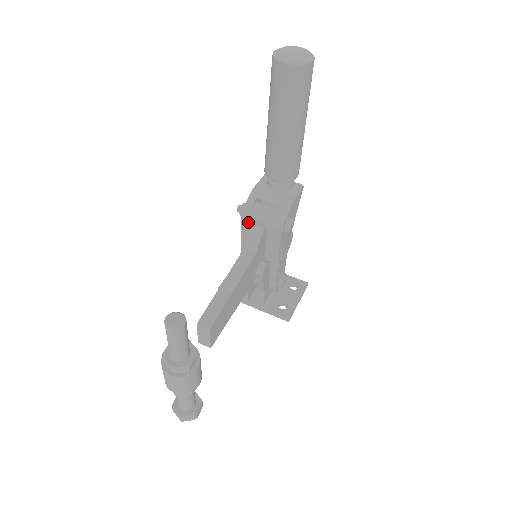
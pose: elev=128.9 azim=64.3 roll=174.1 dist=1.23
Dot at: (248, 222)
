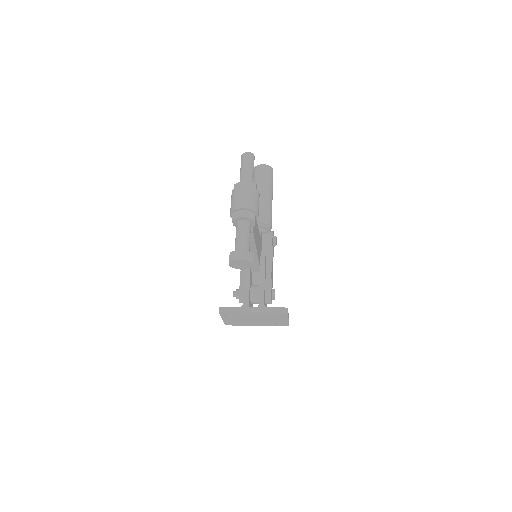
Dot at: occluded
